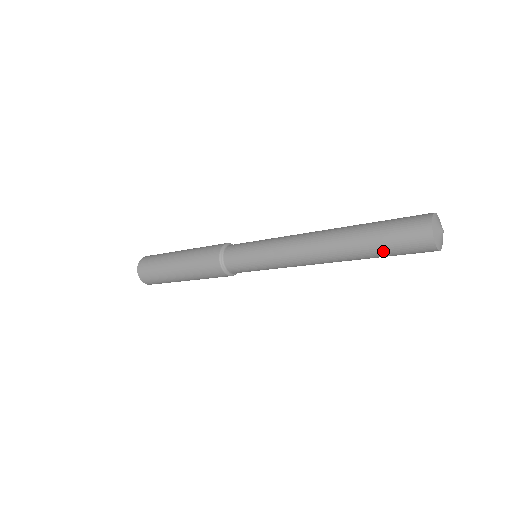
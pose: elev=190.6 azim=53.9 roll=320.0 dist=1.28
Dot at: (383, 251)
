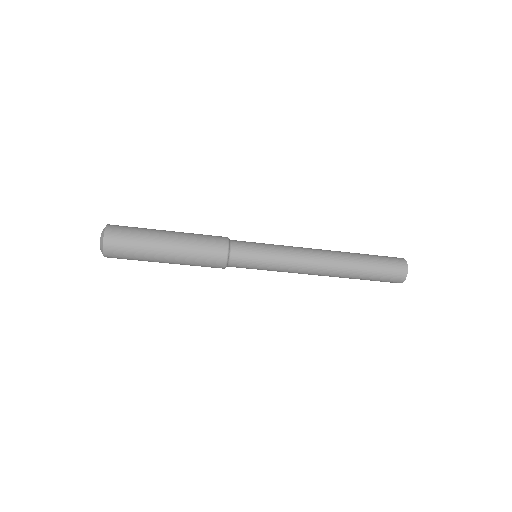
Dot at: (374, 269)
